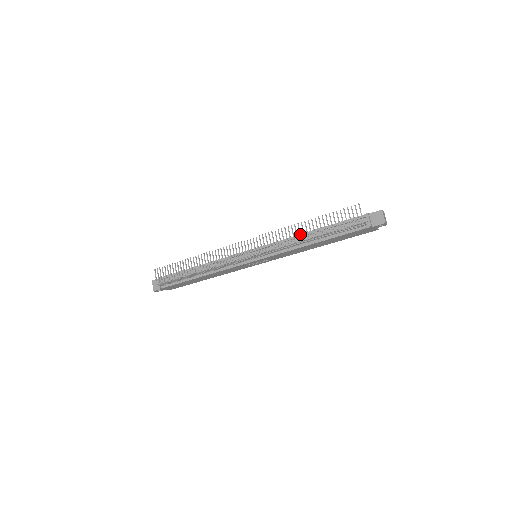
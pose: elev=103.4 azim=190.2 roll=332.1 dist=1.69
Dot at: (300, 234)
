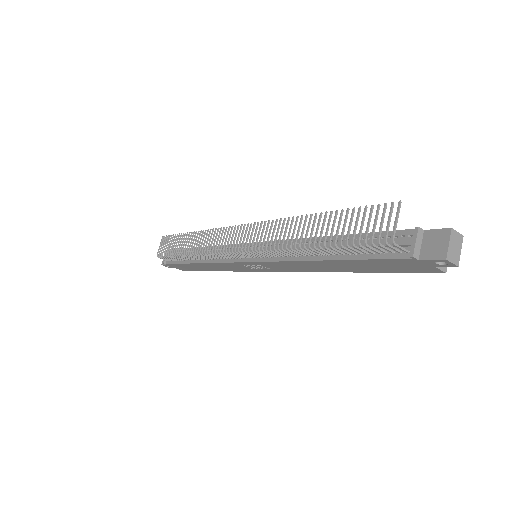
Dot at: (296, 235)
